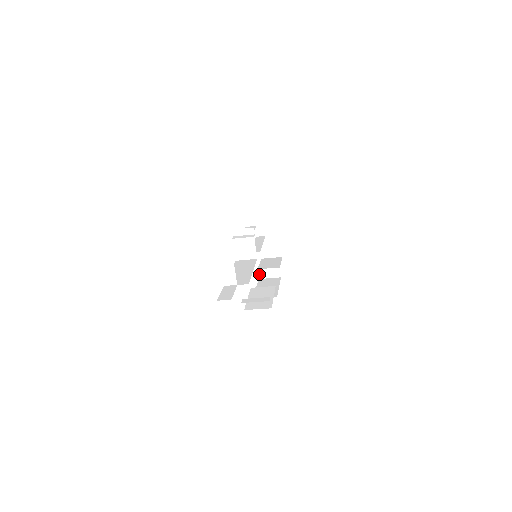
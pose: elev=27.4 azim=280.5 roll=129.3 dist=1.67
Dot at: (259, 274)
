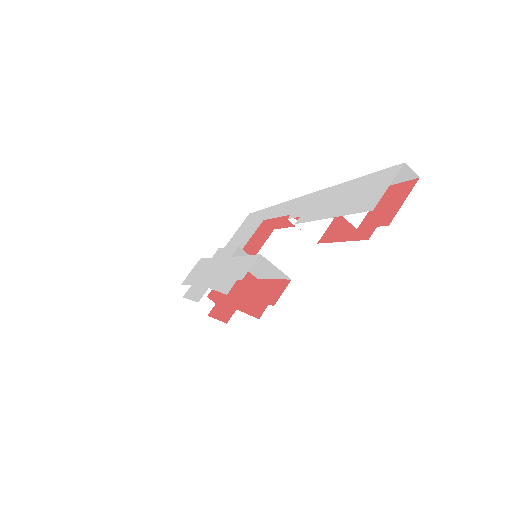
Dot at: occluded
